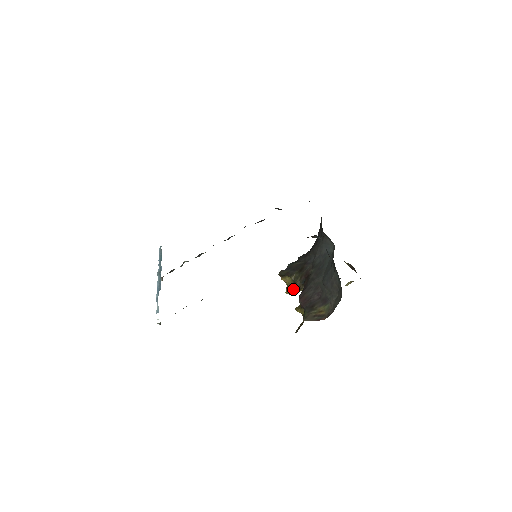
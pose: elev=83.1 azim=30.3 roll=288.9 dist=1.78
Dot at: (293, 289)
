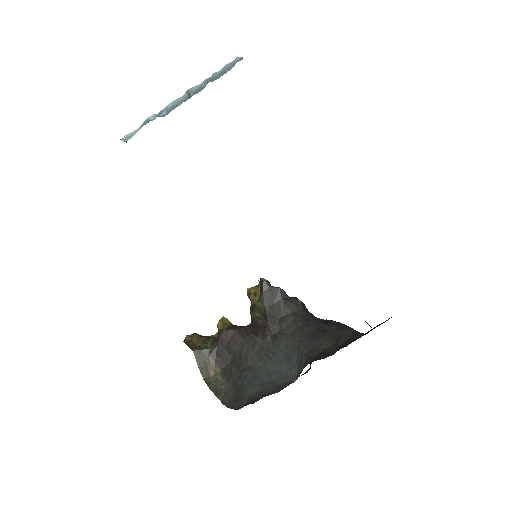
Dot at: (251, 301)
